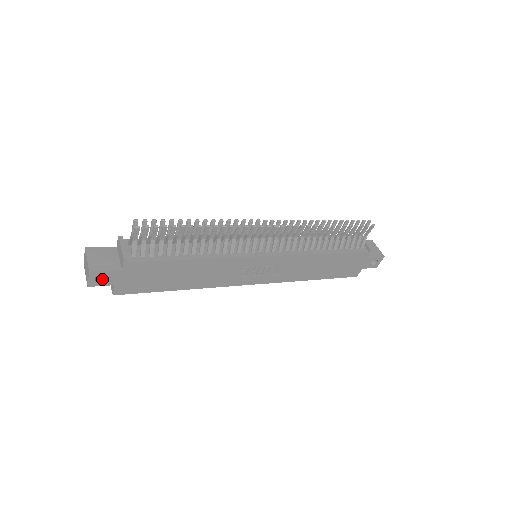
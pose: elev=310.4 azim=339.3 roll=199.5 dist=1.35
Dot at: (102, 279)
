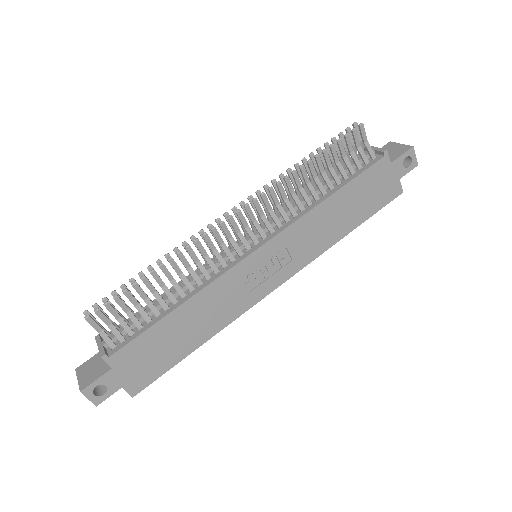
Dot at: (105, 390)
